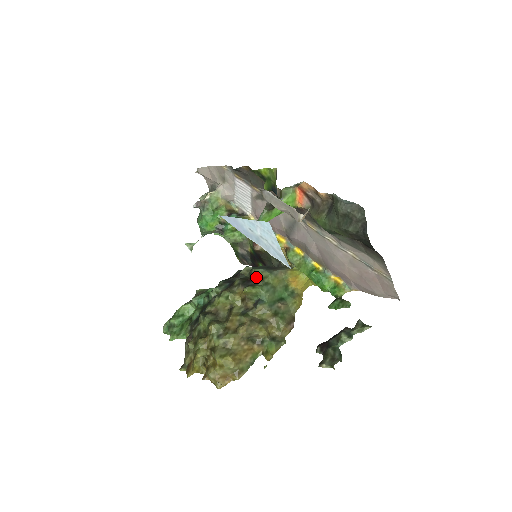
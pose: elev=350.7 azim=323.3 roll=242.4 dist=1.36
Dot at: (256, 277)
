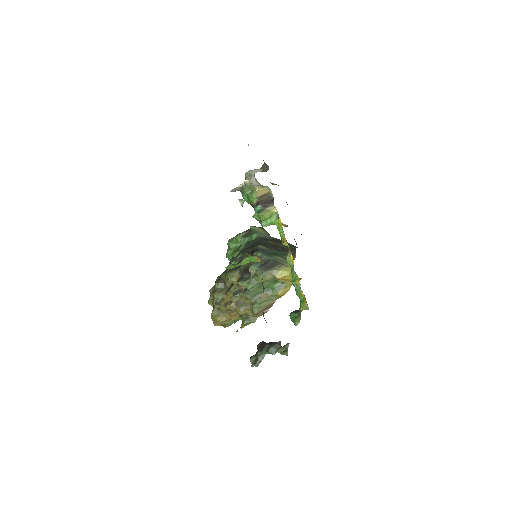
Dot at: (250, 273)
